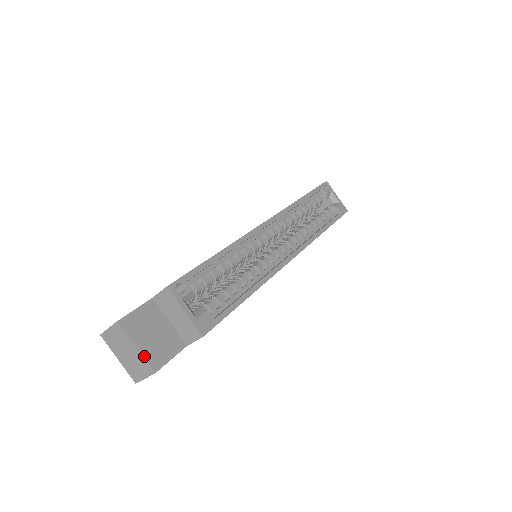
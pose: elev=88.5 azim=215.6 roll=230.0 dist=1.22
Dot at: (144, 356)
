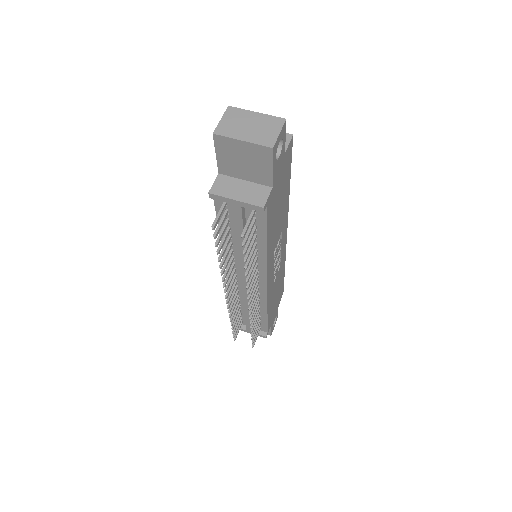
Dot at: (268, 116)
